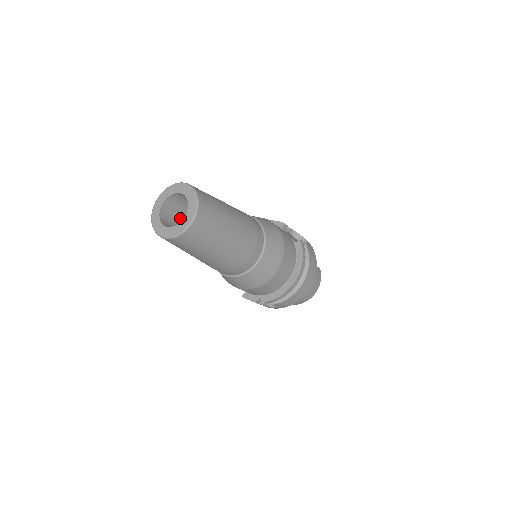
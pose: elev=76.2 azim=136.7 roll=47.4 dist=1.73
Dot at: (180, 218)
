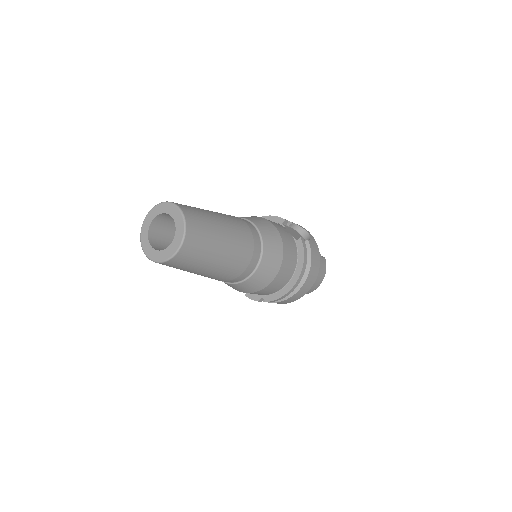
Dot at: (171, 234)
